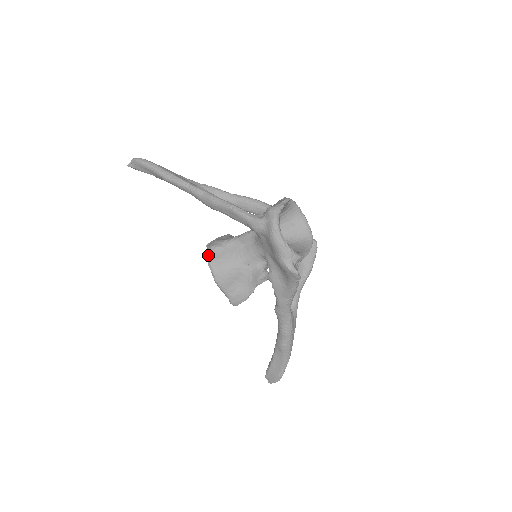
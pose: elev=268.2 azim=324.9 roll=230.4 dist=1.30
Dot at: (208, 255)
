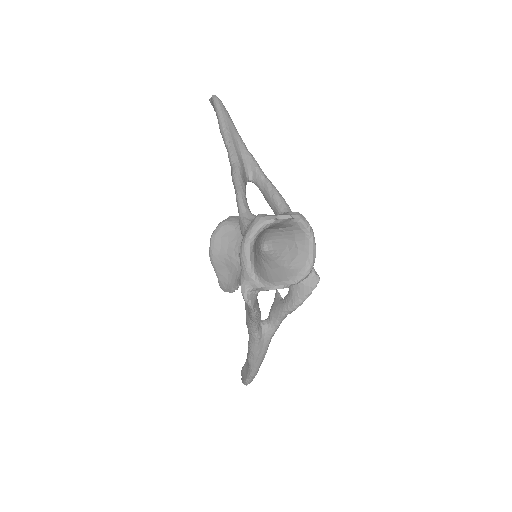
Dot at: (216, 228)
